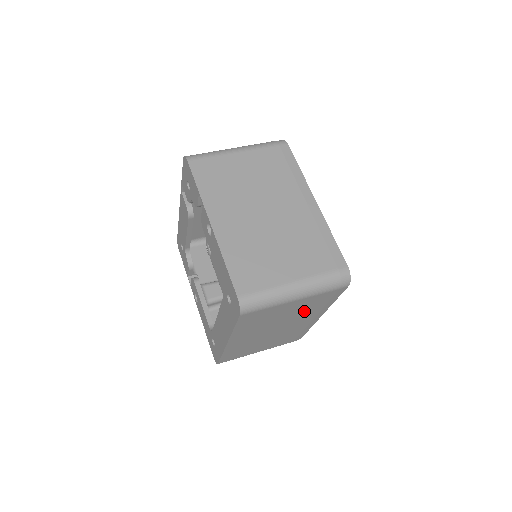
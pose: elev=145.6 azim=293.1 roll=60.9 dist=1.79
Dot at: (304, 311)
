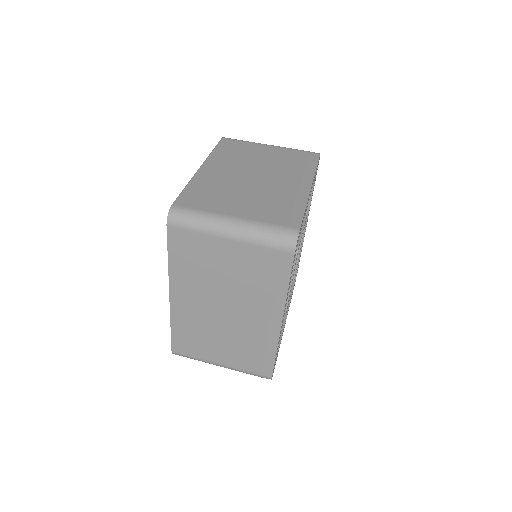
Dot at: (250, 283)
